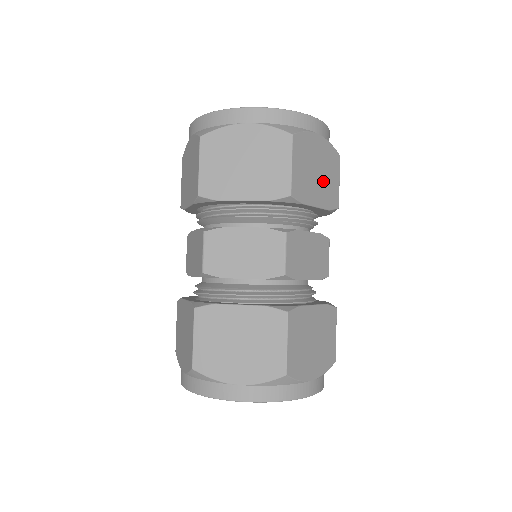
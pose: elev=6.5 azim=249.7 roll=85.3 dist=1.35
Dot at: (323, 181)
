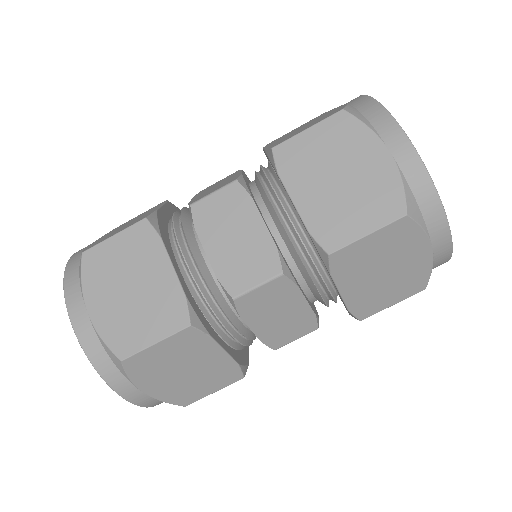
Dot at: occluded
